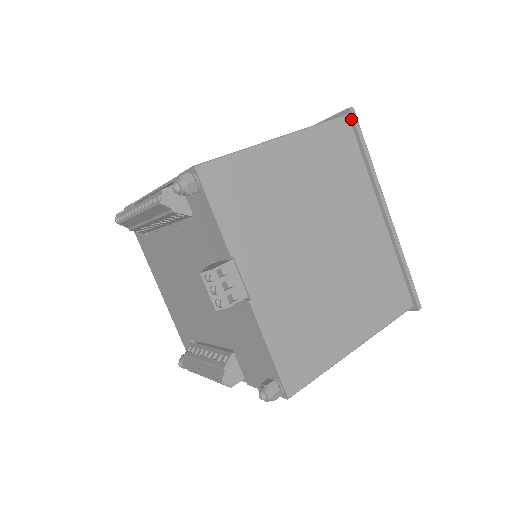
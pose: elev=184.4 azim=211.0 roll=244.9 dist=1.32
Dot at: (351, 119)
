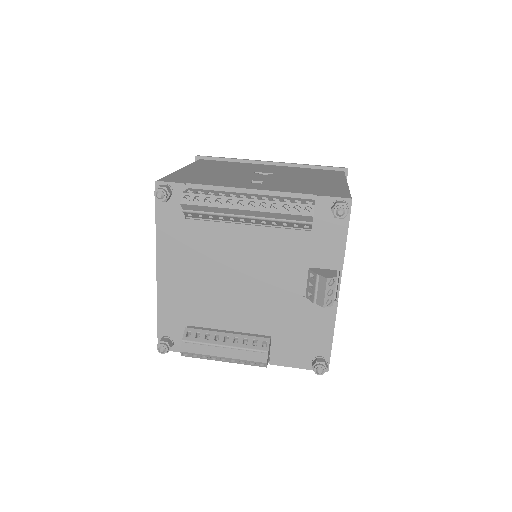
Dot at: (346, 176)
